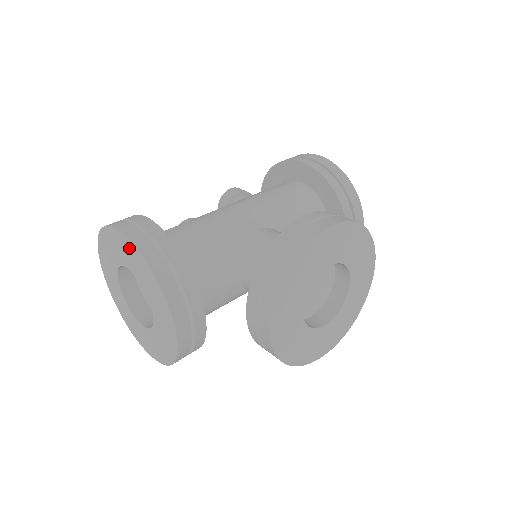
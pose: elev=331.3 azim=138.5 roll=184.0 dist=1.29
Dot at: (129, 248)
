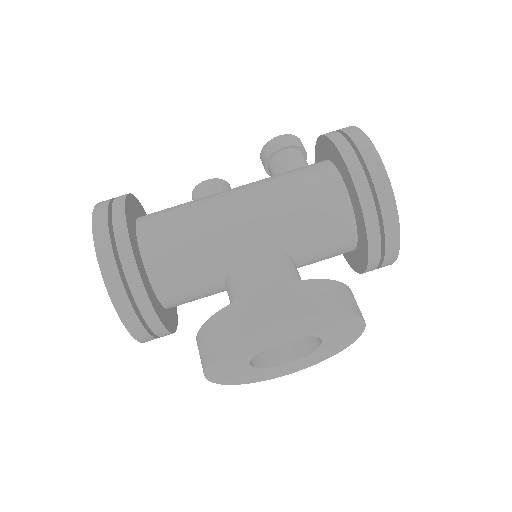
Dot at: occluded
